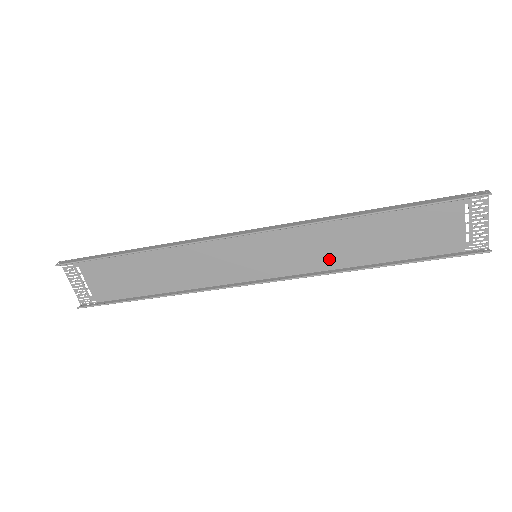
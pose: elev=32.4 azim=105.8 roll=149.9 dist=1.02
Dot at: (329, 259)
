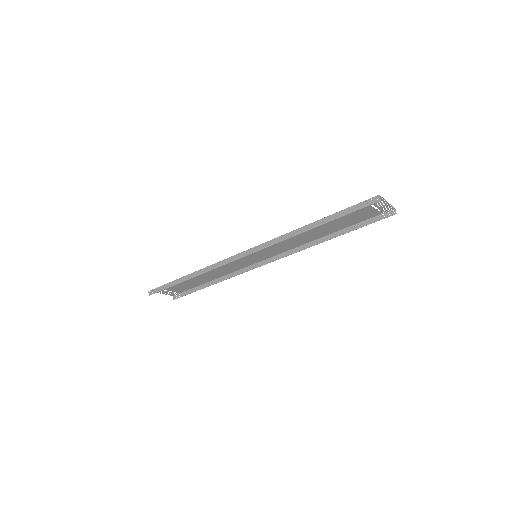
Dot at: (300, 242)
